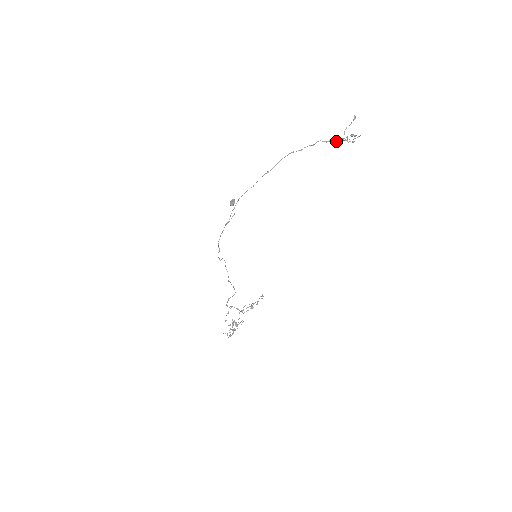
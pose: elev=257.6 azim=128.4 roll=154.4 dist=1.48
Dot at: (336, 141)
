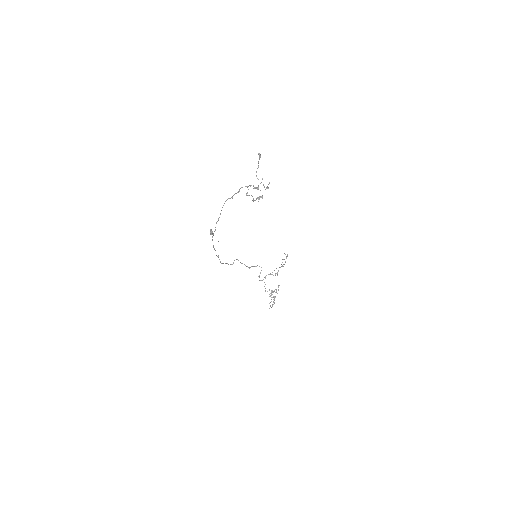
Dot at: (252, 196)
